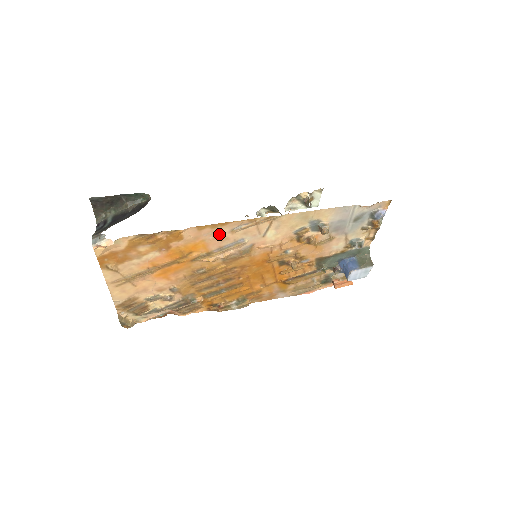
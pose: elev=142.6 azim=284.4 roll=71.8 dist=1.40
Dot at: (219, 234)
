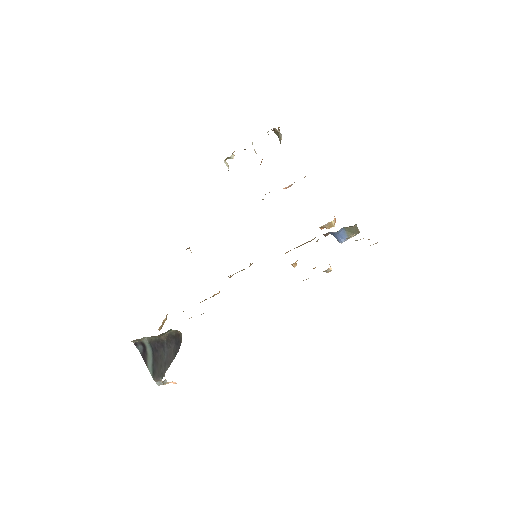
Dot at: occluded
